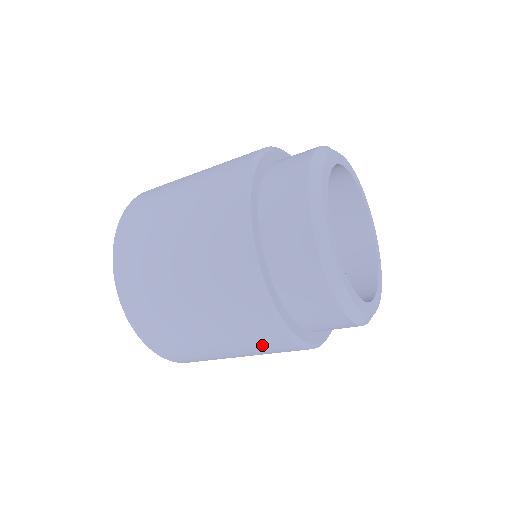
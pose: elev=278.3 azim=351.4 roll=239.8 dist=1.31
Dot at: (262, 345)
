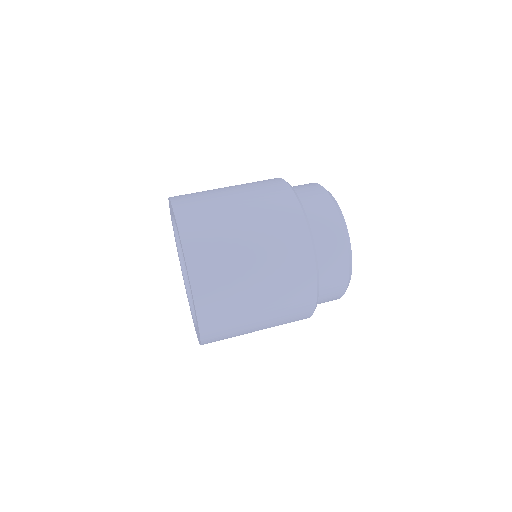
Dot at: (293, 304)
